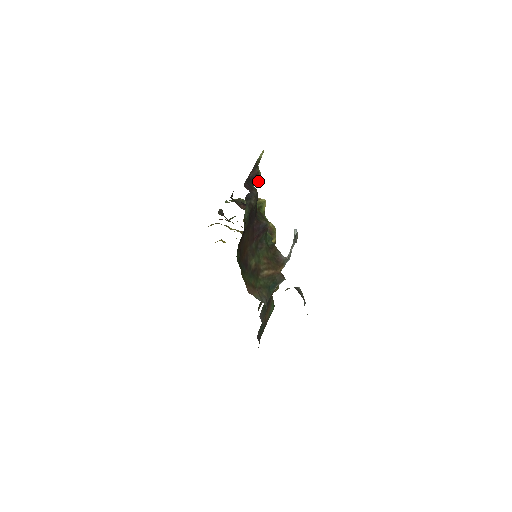
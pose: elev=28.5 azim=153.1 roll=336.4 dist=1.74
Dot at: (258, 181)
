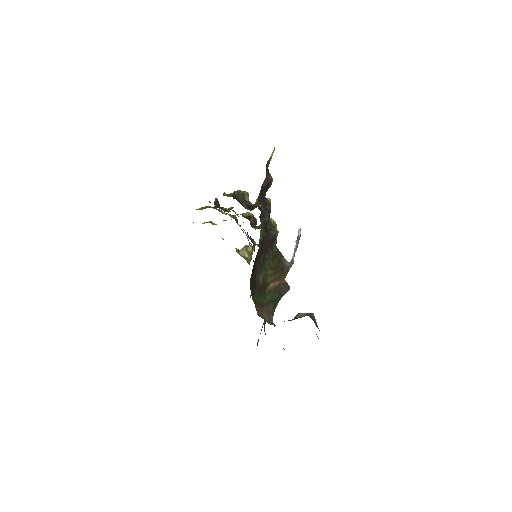
Dot at: occluded
